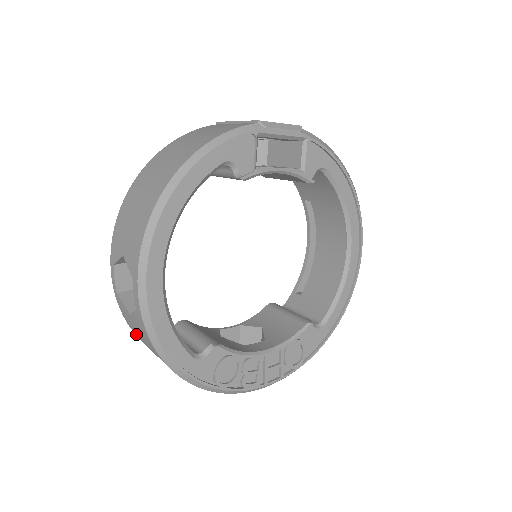
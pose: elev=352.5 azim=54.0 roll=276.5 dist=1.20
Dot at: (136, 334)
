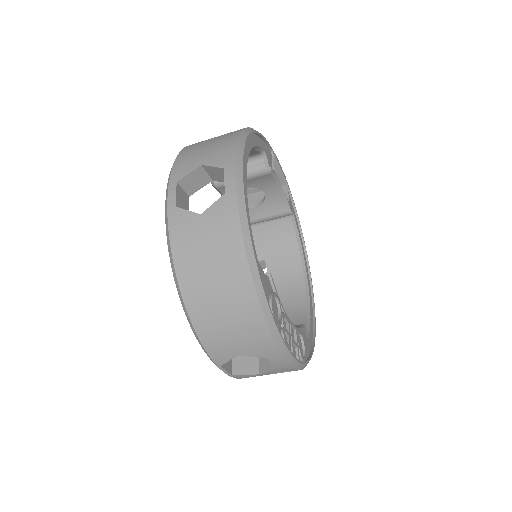
Dot at: (184, 256)
